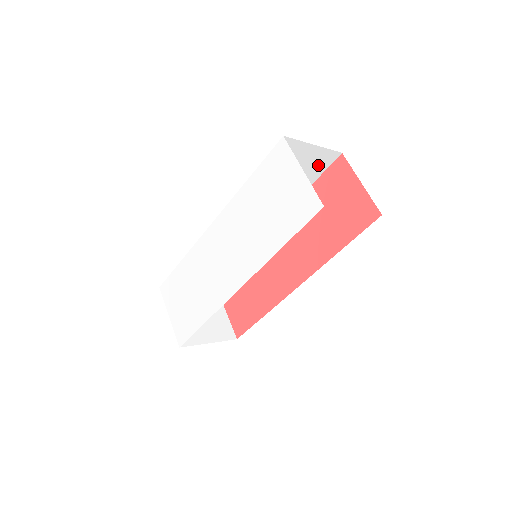
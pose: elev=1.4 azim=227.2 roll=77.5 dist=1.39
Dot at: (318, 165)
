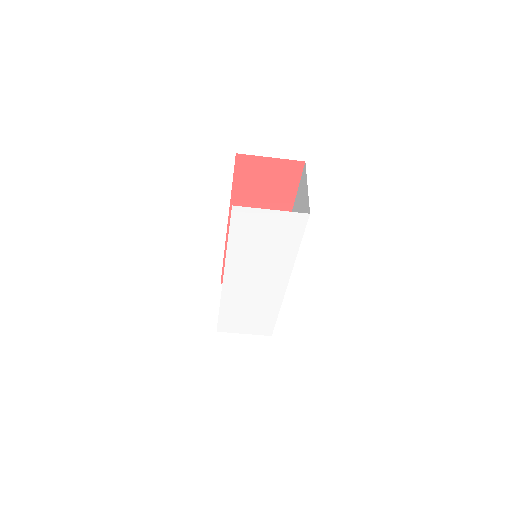
Dot at: occluded
